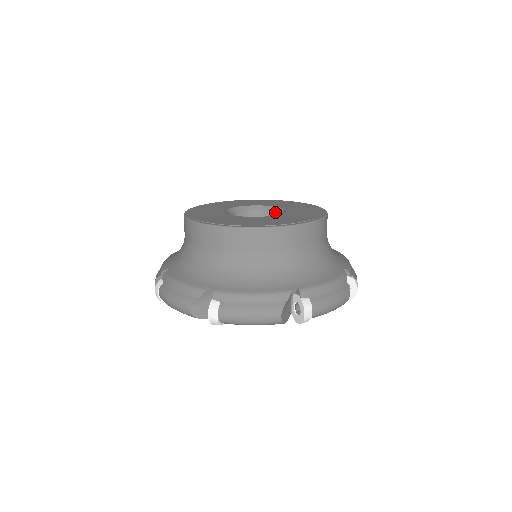
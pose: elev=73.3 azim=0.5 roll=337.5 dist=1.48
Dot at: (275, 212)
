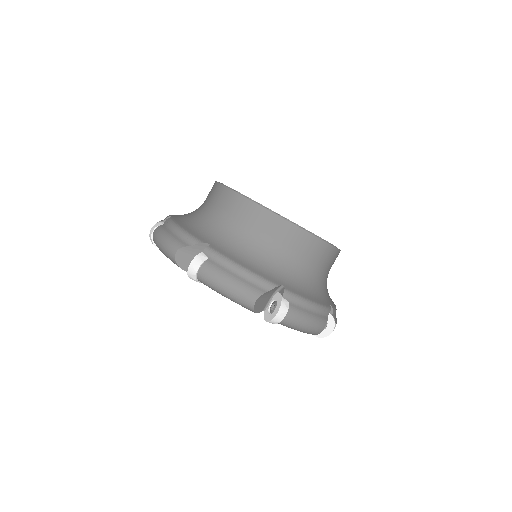
Dot at: occluded
